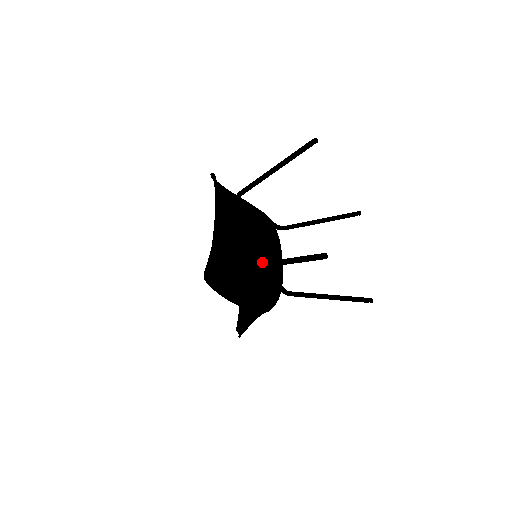
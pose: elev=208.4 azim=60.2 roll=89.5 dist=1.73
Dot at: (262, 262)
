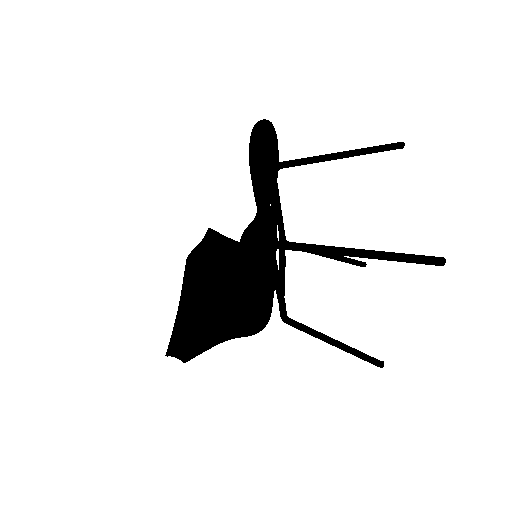
Dot at: occluded
